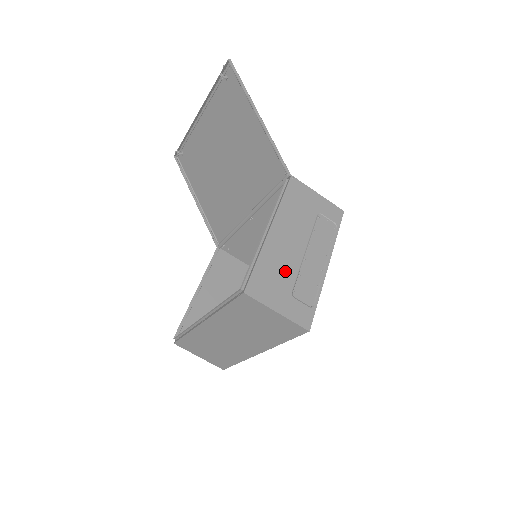
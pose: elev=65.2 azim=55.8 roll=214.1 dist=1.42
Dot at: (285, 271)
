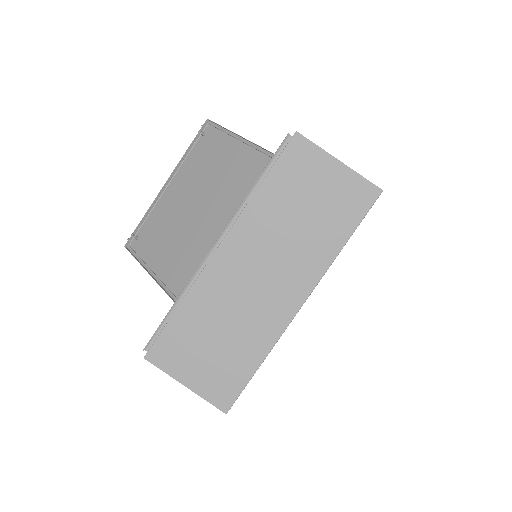
Dot at: occluded
